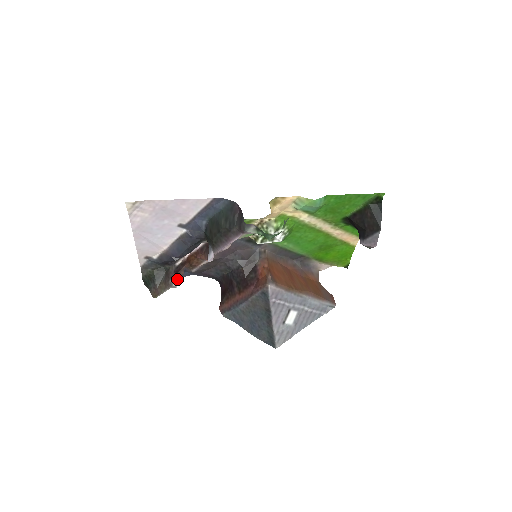
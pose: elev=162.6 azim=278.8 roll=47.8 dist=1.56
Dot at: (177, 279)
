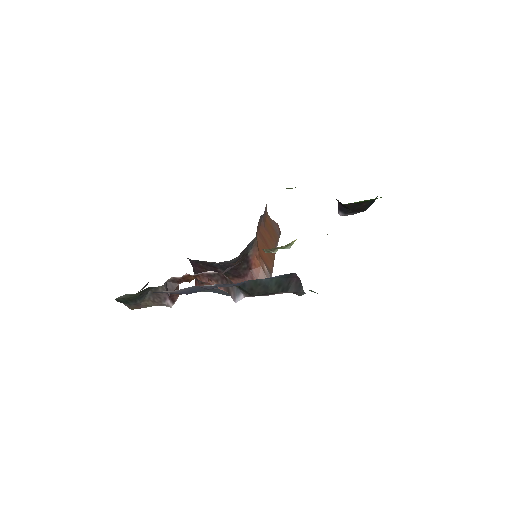
Dot at: (173, 299)
